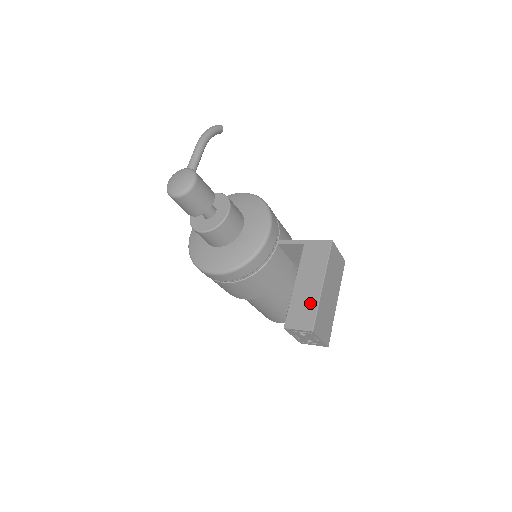
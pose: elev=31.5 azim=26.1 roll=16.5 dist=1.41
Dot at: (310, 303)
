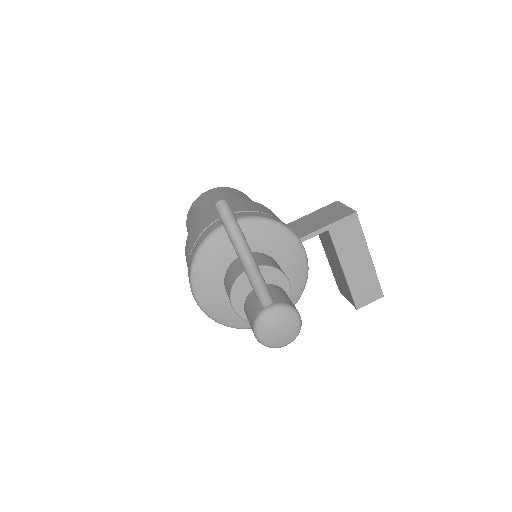
Dot at: (369, 278)
